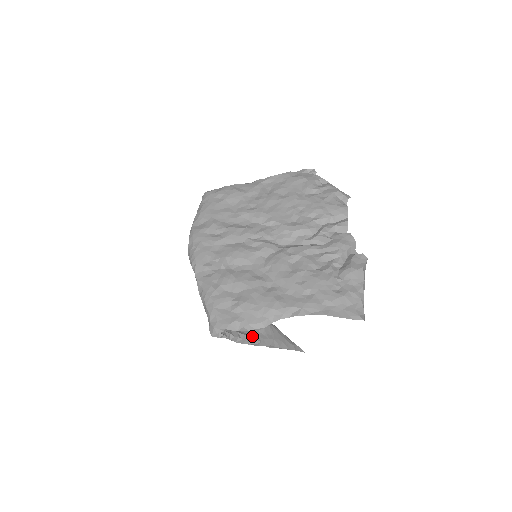
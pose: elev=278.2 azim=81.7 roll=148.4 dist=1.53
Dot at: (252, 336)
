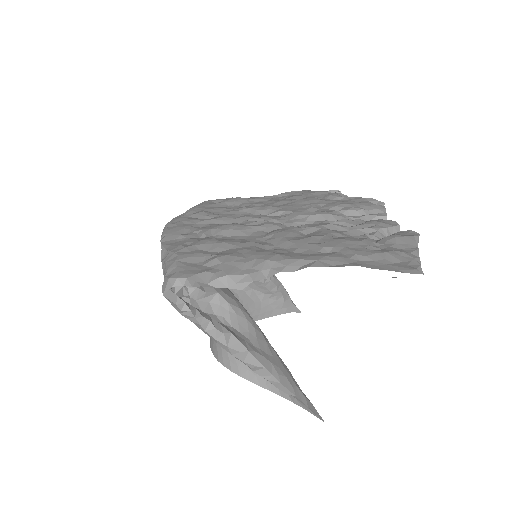
Dot at: (234, 335)
